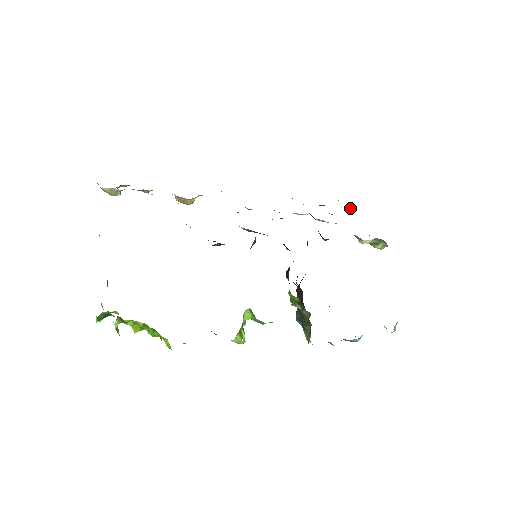
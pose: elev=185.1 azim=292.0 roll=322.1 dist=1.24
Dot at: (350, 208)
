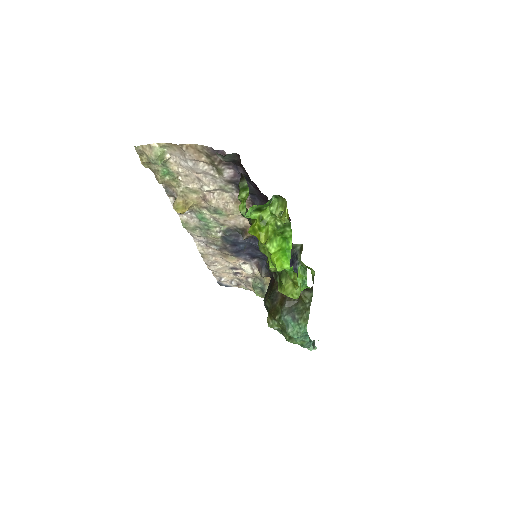
Dot at: (236, 283)
